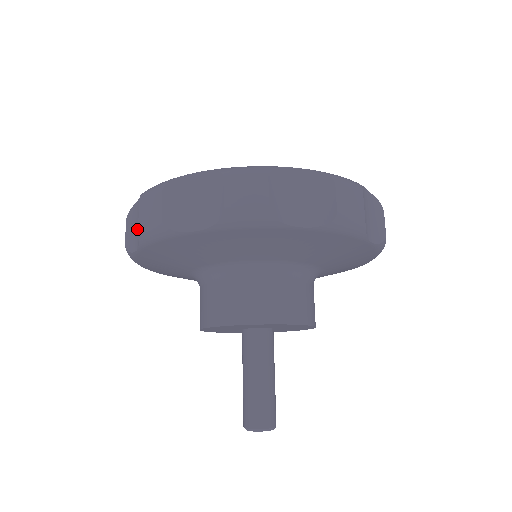
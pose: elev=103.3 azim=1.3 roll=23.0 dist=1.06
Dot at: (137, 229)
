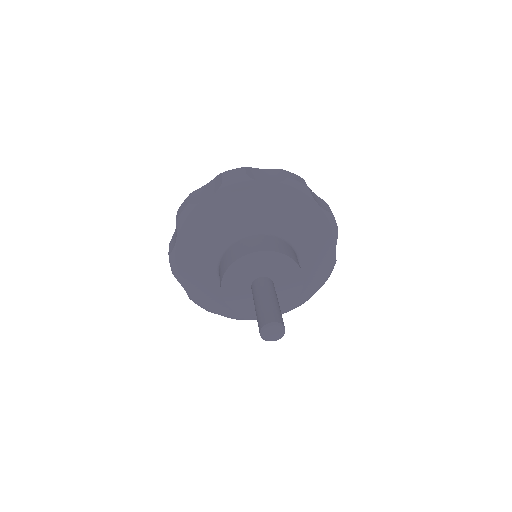
Dot at: occluded
